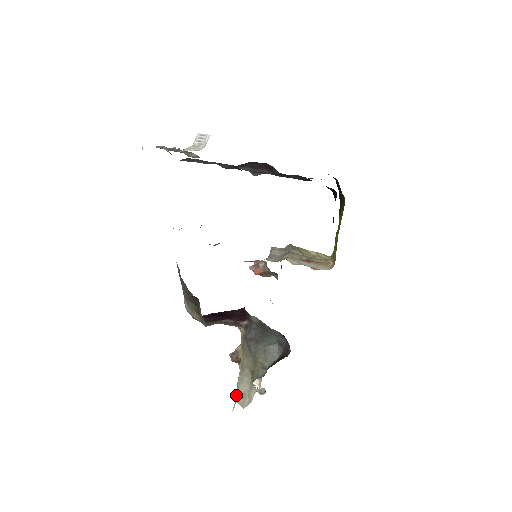
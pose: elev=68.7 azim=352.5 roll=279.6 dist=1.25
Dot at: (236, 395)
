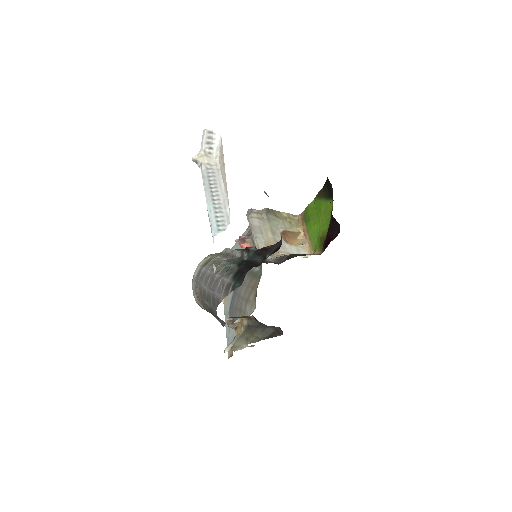
Dot at: (231, 347)
